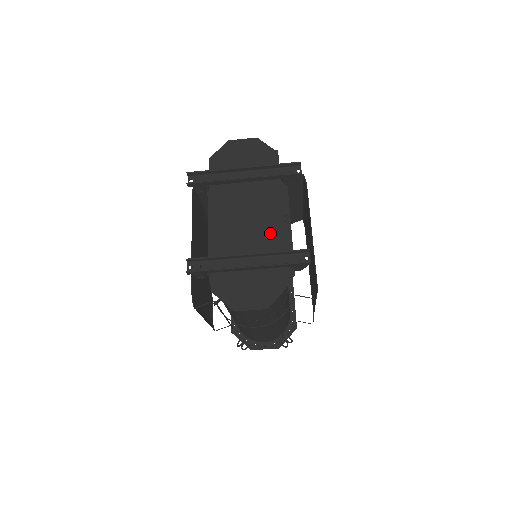
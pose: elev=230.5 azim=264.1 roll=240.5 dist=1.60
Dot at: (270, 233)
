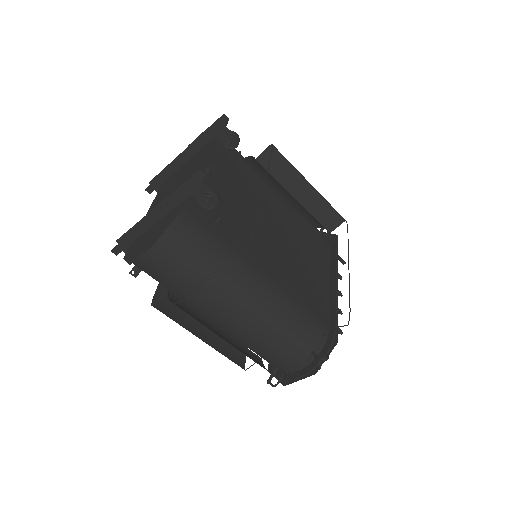
Dot at: occluded
